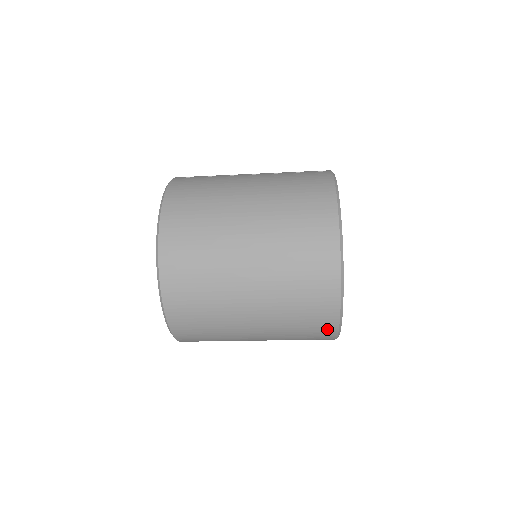
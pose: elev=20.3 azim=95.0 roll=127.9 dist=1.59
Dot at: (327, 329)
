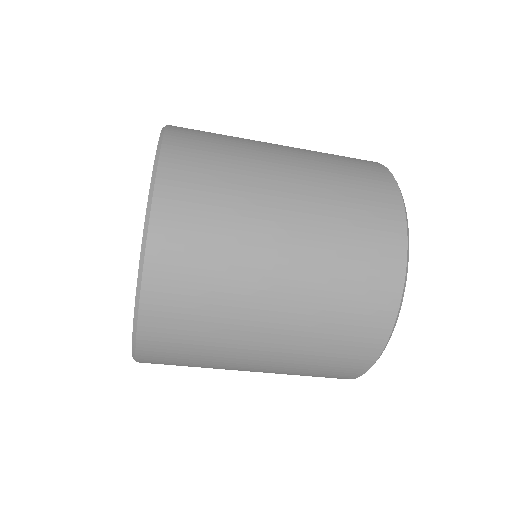
Dot at: (391, 226)
